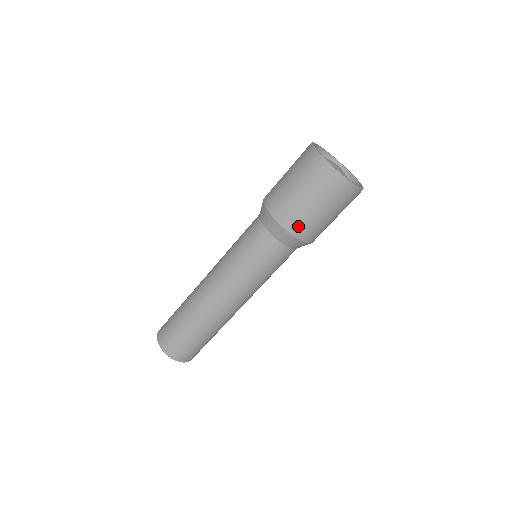
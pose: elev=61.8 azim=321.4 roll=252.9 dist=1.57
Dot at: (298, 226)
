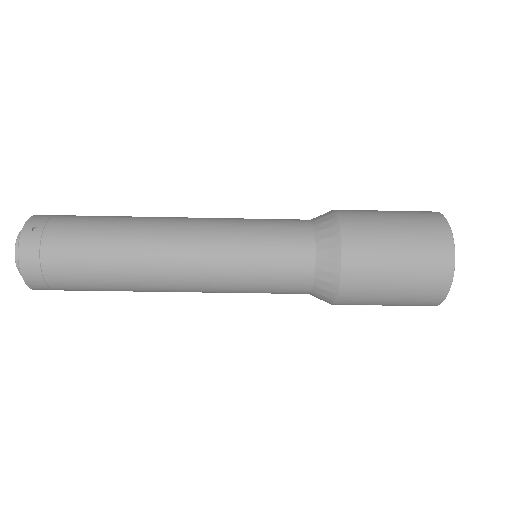
Dot at: (355, 289)
